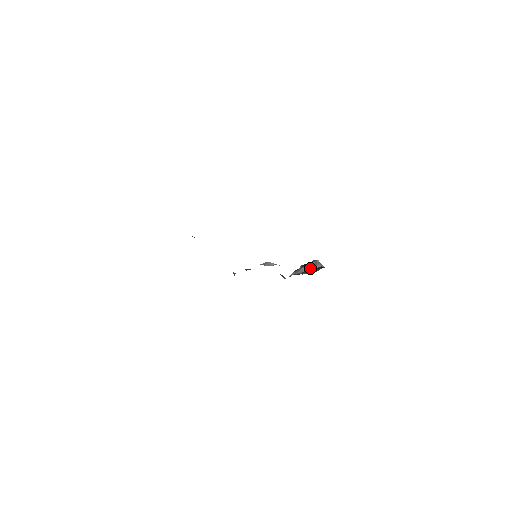
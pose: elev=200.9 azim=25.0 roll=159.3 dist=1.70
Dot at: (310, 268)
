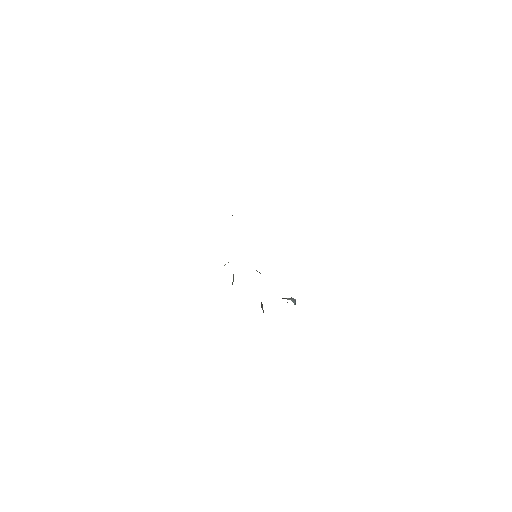
Dot at: (284, 298)
